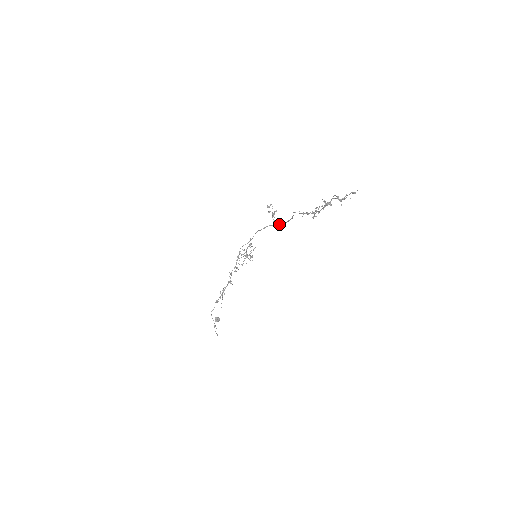
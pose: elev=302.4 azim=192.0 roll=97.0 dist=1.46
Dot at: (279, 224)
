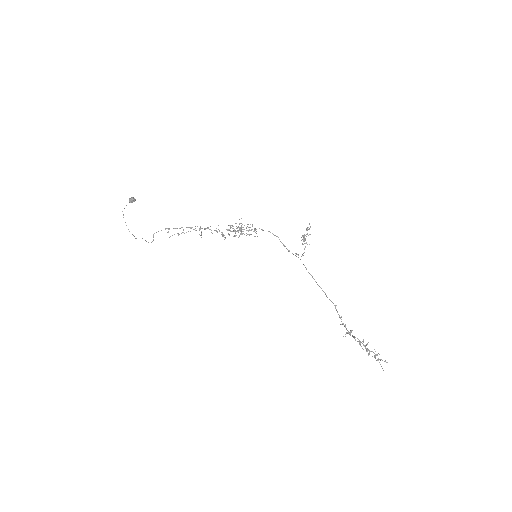
Dot at: occluded
